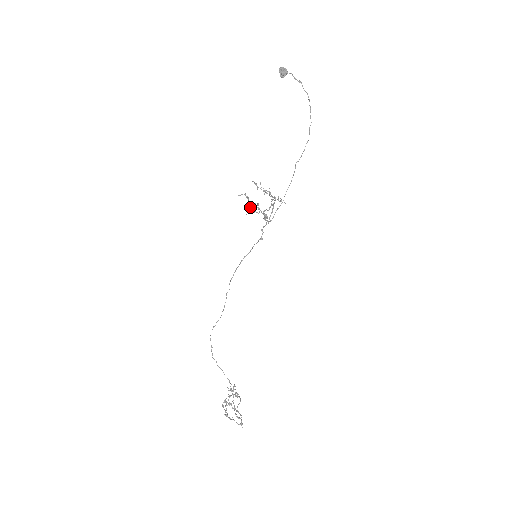
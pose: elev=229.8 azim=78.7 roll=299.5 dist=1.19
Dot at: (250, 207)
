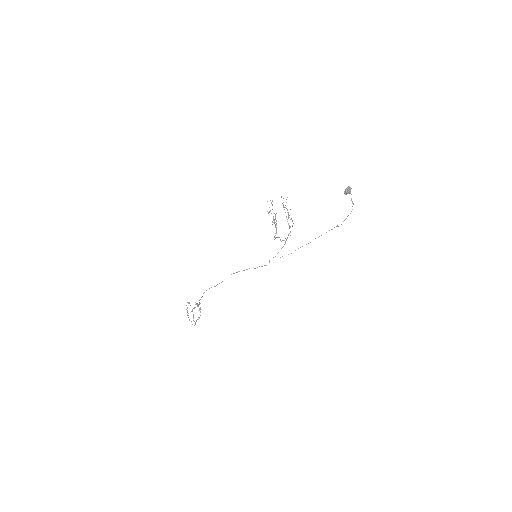
Dot at: occluded
